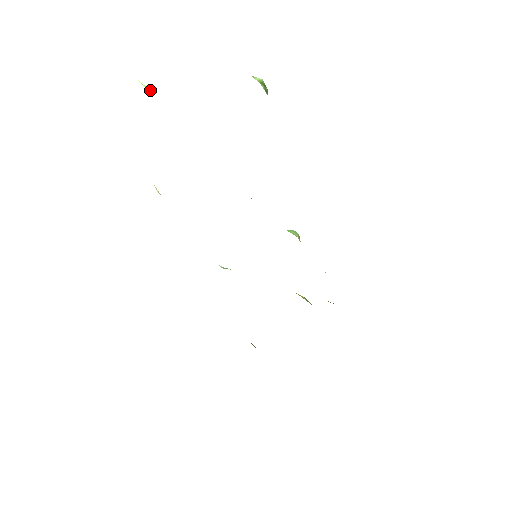
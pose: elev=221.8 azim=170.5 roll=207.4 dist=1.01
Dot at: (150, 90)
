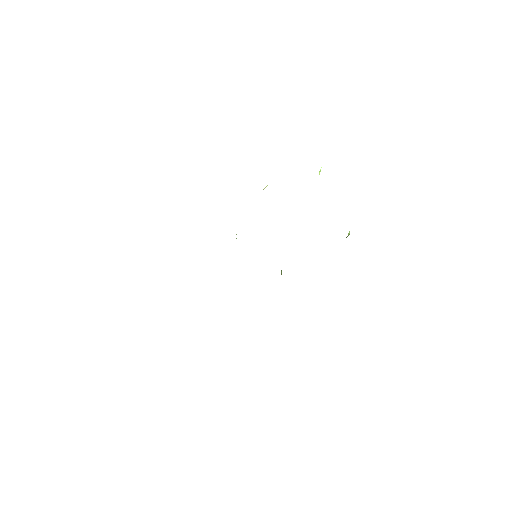
Dot at: occluded
